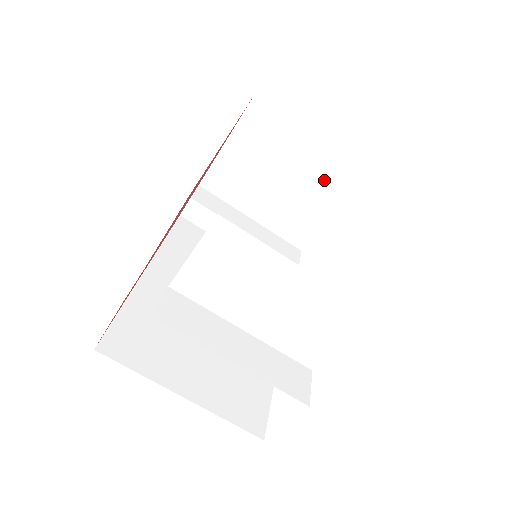
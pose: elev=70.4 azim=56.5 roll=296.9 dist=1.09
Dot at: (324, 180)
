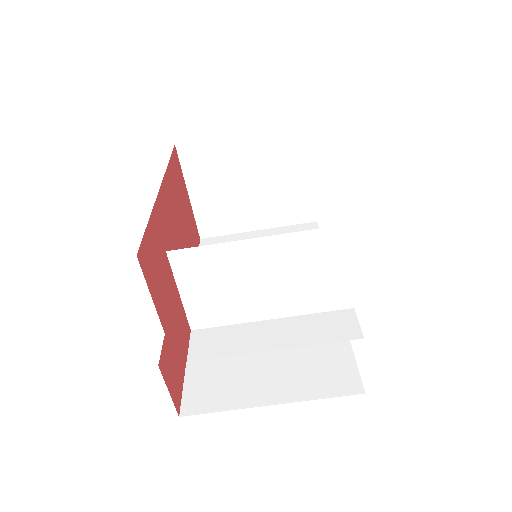
Dot at: (279, 156)
